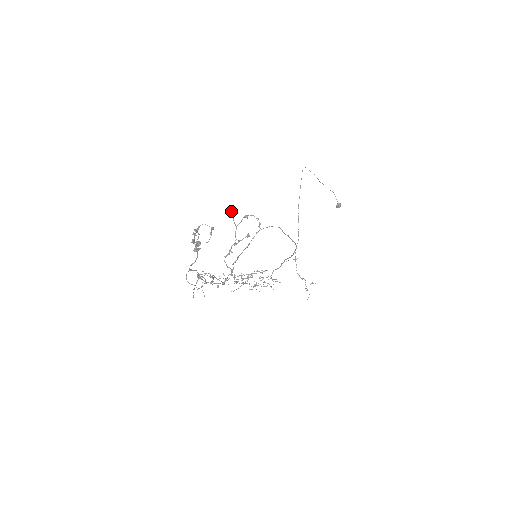
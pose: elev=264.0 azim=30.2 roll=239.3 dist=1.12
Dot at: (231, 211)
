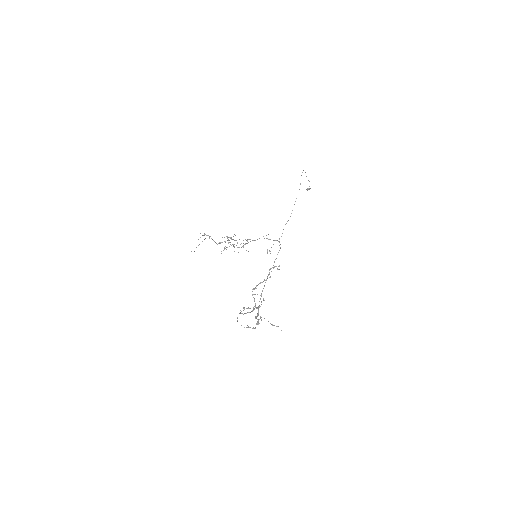
Dot at: occluded
